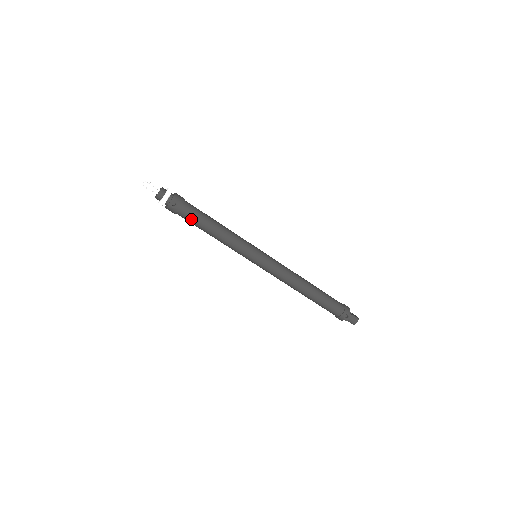
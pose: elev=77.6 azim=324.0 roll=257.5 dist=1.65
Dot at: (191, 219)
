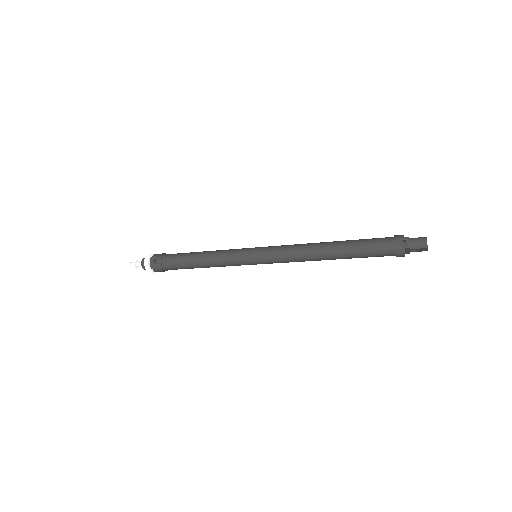
Dot at: (175, 263)
